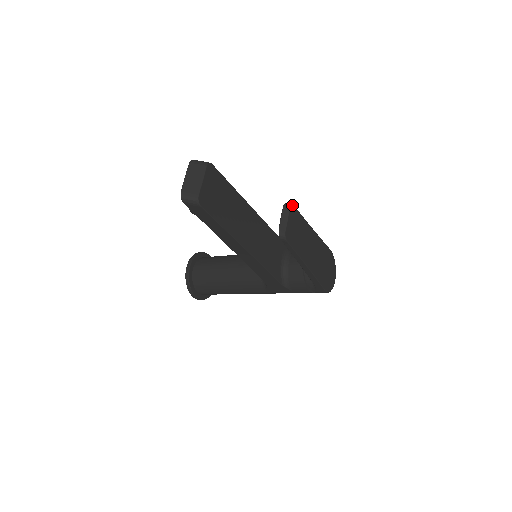
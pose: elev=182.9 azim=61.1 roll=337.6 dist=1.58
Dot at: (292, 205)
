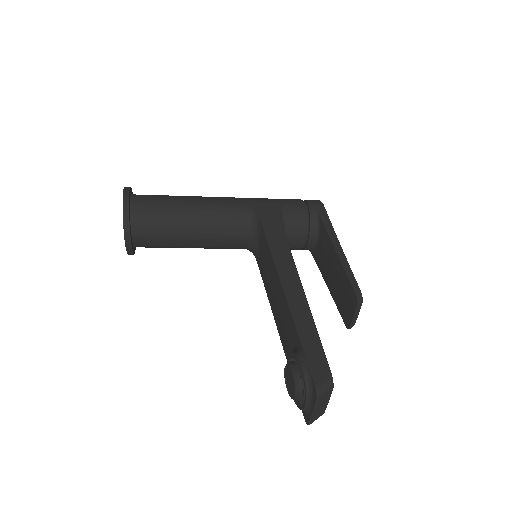
Dot at: (361, 296)
